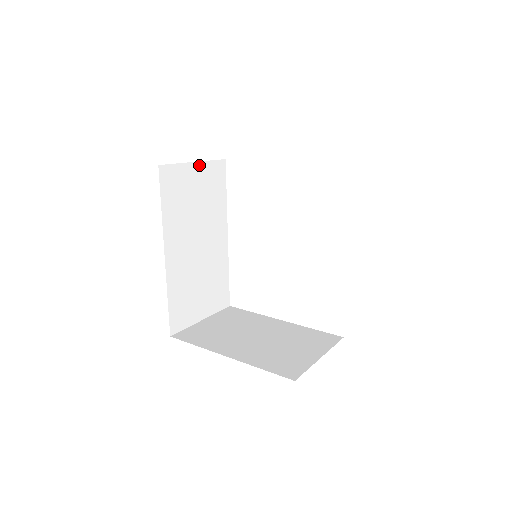
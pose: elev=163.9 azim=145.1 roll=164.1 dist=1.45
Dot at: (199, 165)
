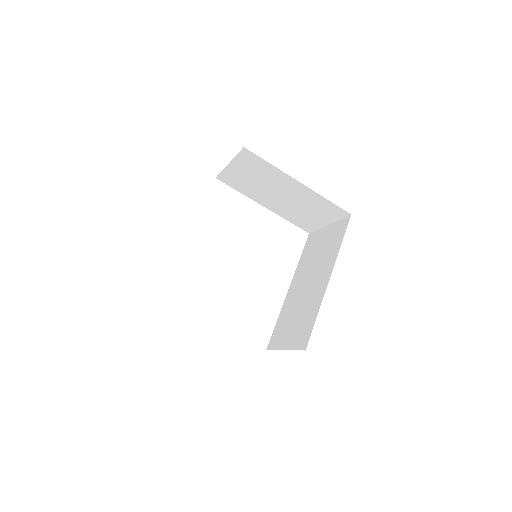
Dot at: occluded
